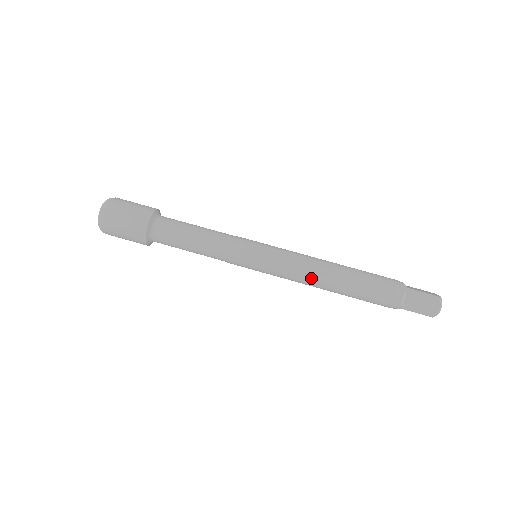
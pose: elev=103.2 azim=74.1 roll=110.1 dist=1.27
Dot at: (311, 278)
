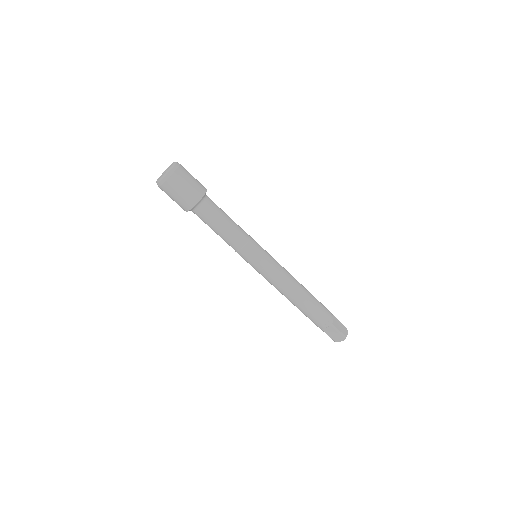
Dot at: (281, 291)
